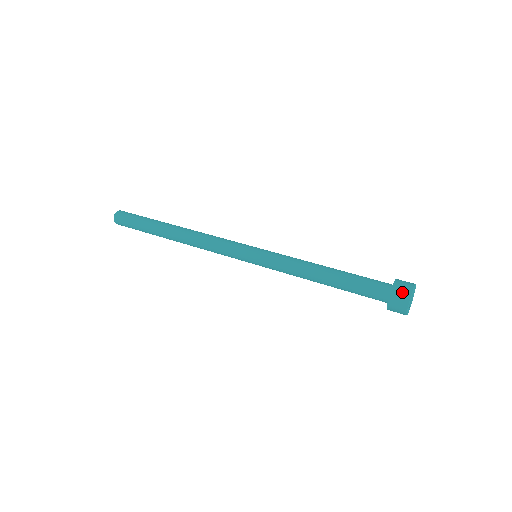
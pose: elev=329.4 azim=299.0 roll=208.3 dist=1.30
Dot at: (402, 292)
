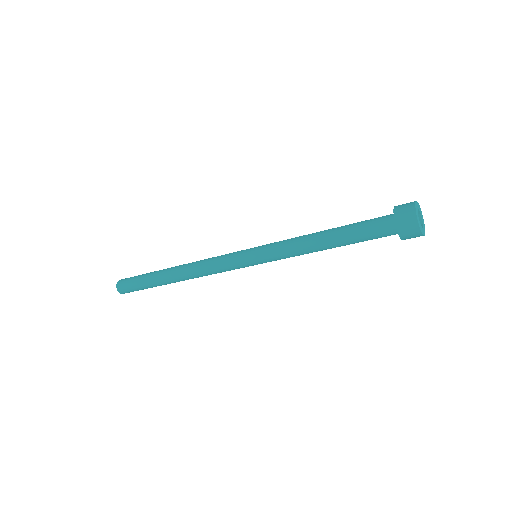
Dot at: (405, 206)
